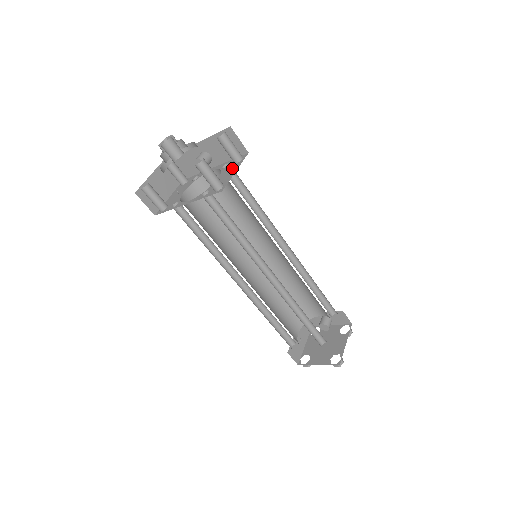
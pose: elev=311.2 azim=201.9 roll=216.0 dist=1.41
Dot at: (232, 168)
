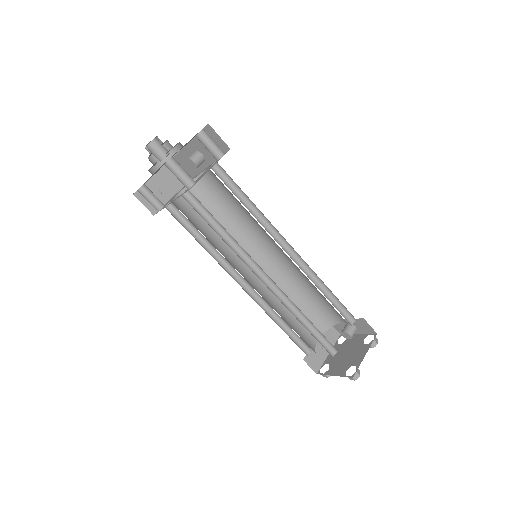
Dot at: (212, 166)
